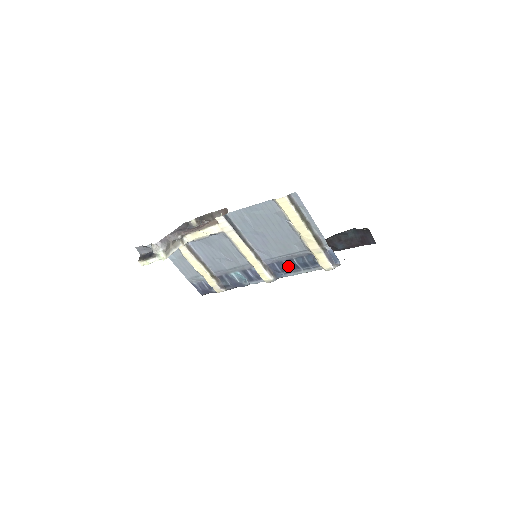
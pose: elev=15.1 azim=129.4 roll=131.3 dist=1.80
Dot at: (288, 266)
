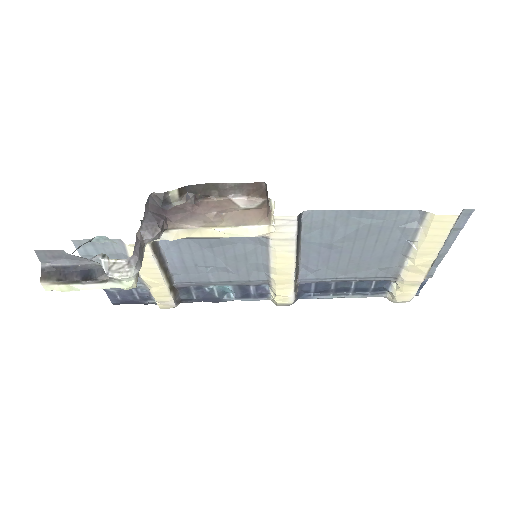
Dot at: (333, 289)
